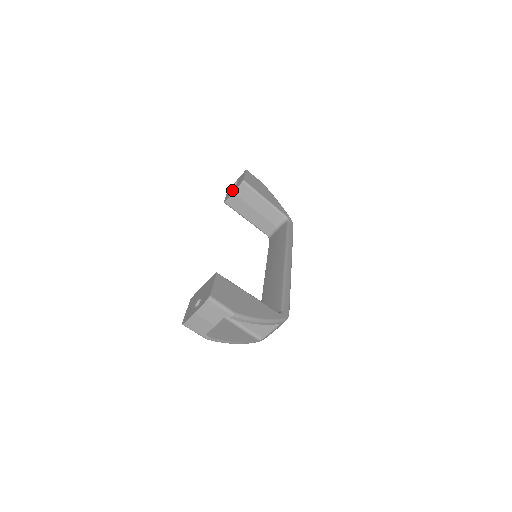
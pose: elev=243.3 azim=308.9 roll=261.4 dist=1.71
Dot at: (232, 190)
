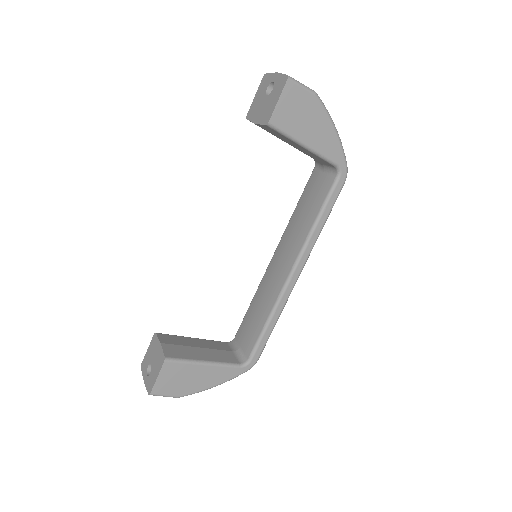
Dot at: (259, 106)
